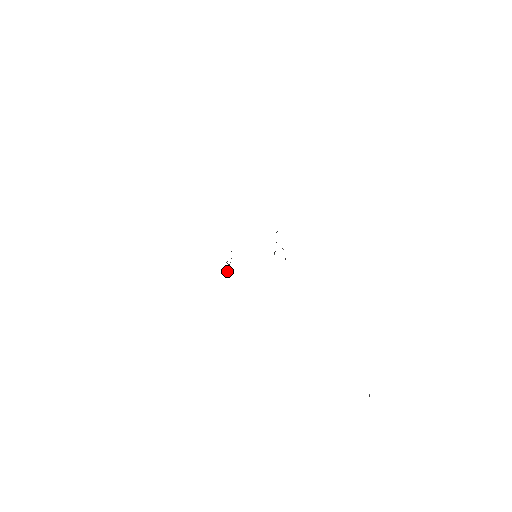
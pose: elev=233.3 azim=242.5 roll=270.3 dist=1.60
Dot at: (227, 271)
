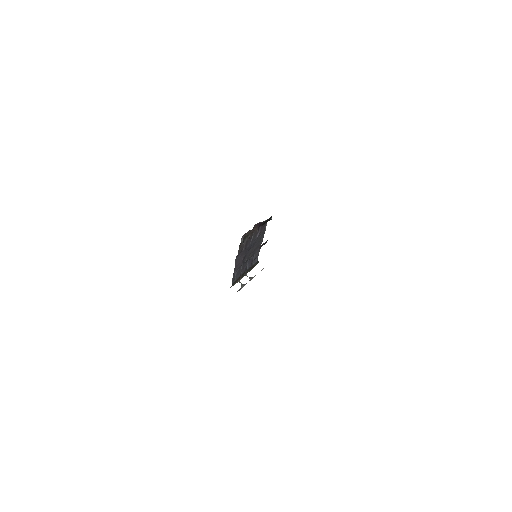
Dot at: (242, 285)
